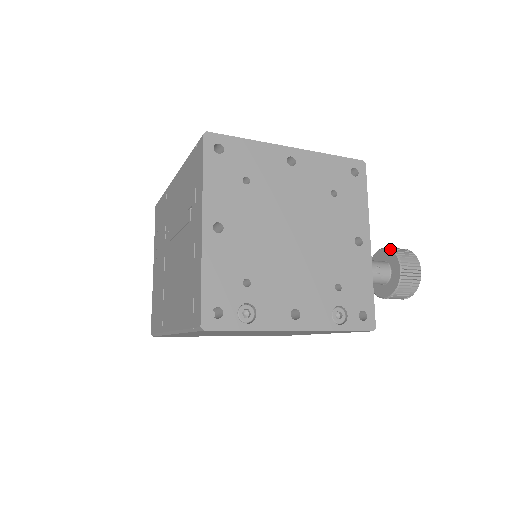
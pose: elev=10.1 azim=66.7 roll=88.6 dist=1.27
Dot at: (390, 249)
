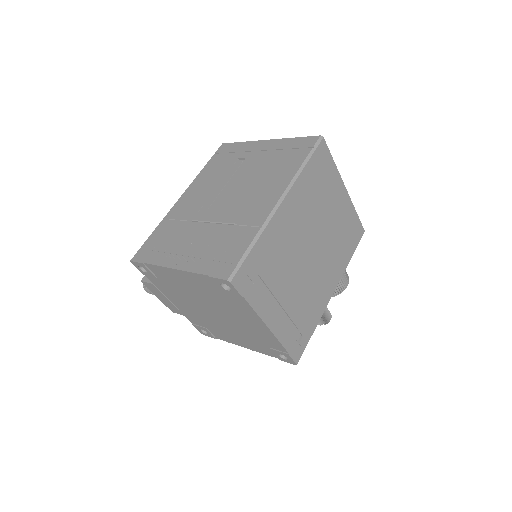
Dot at: occluded
